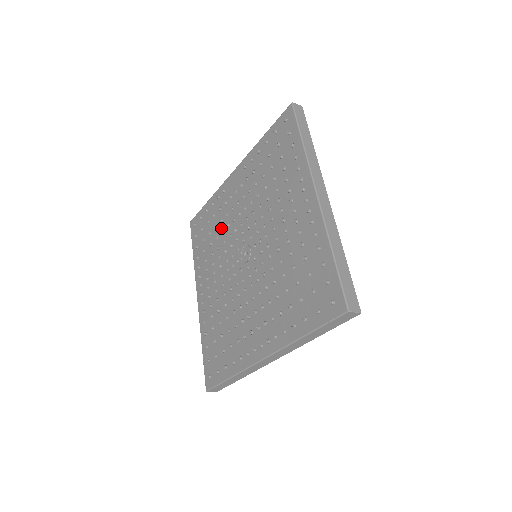
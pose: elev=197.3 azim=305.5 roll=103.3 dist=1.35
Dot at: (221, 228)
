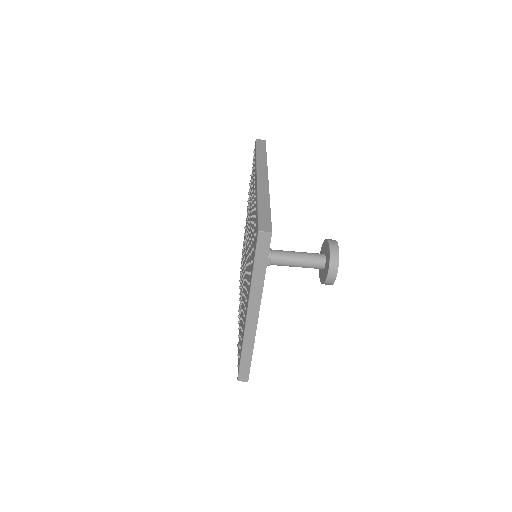
Dot at: occluded
